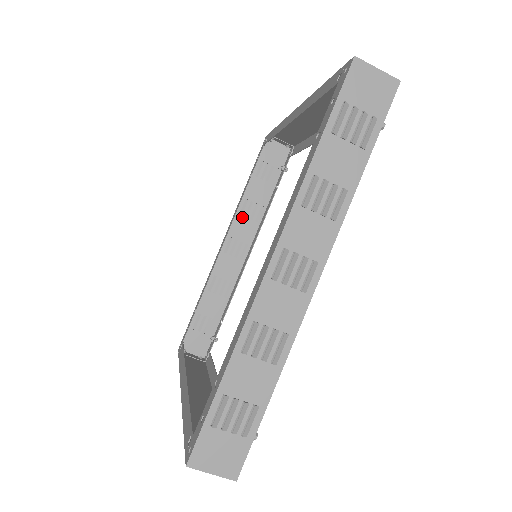
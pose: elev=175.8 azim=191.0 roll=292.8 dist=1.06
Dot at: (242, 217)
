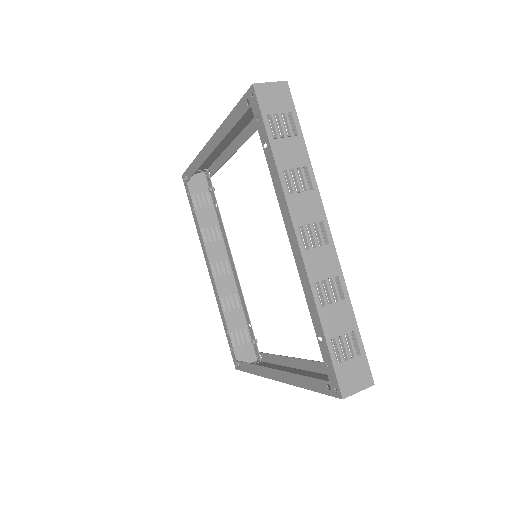
Dot at: (208, 244)
